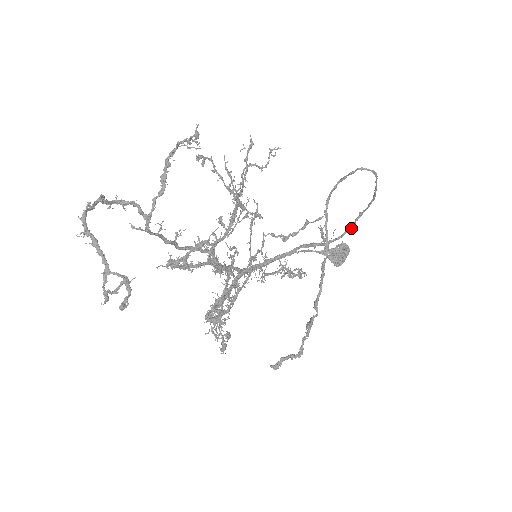
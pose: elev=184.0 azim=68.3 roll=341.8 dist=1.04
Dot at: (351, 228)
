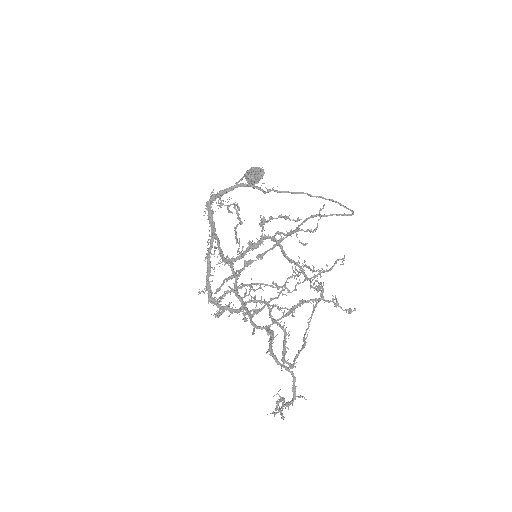
Dot at: (293, 193)
